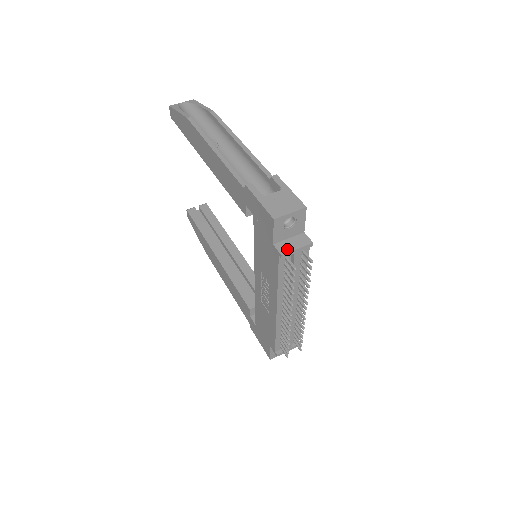
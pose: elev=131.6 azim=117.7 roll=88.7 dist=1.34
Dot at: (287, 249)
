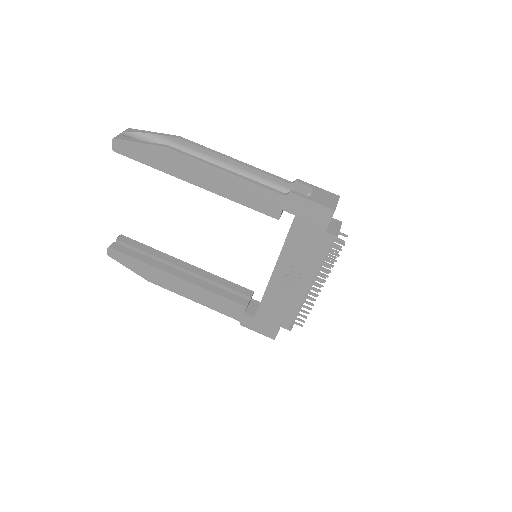
Dot at: (336, 232)
